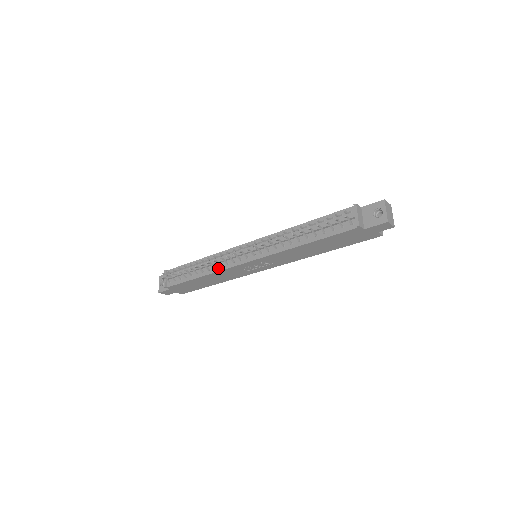
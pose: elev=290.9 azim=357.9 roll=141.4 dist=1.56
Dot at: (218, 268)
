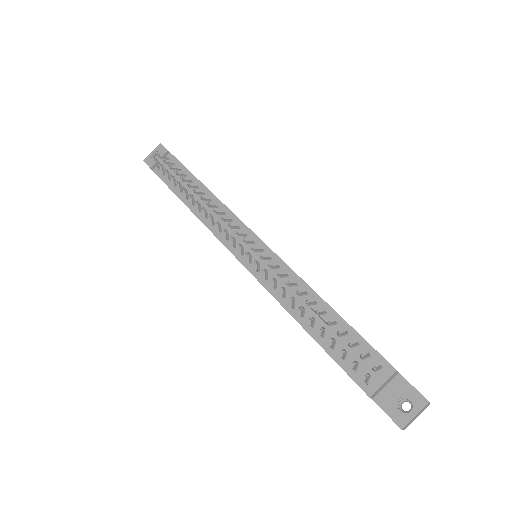
Dot at: (209, 222)
